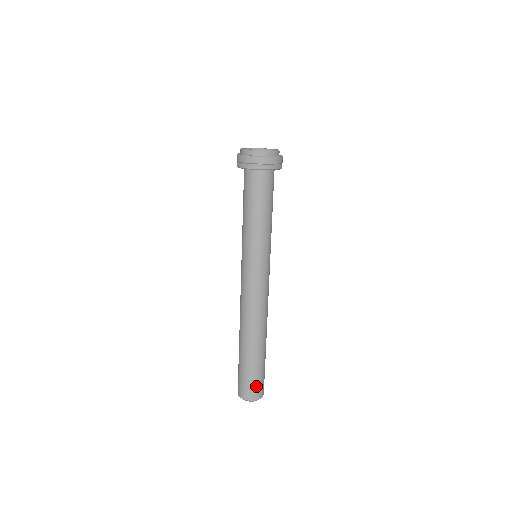
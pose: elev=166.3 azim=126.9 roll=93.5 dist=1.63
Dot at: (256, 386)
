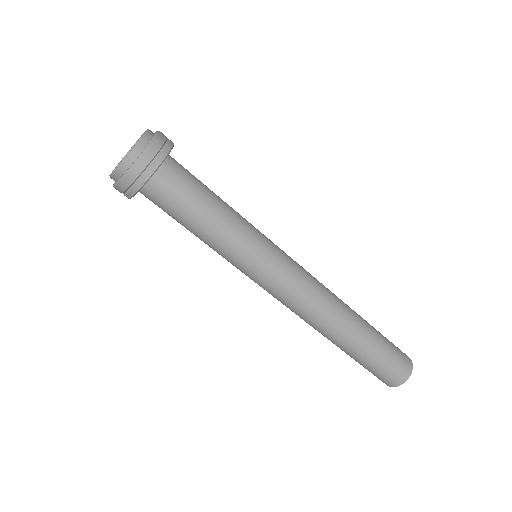
Dot at: (399, 356)
